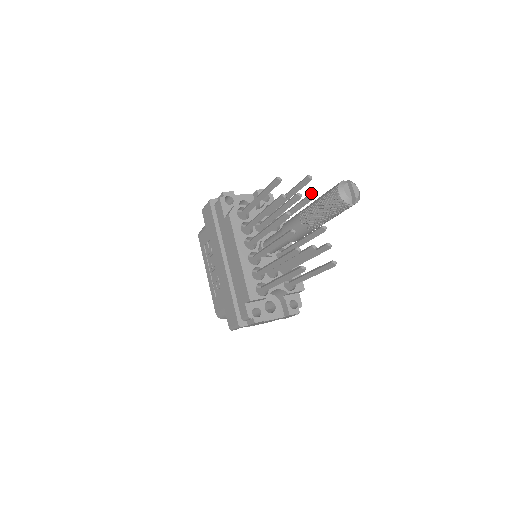
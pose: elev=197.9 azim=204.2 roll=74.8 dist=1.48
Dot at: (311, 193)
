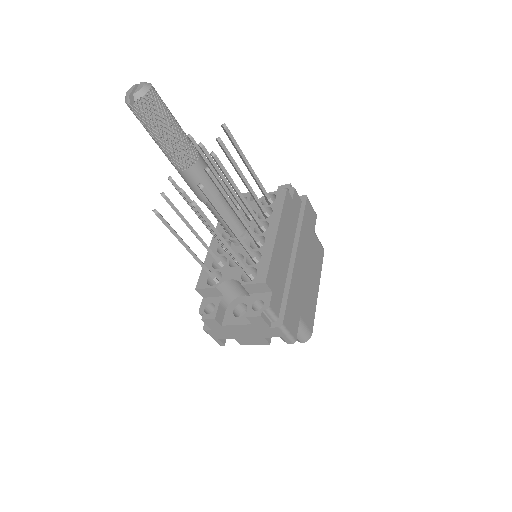
Dot at: (216, 140)
